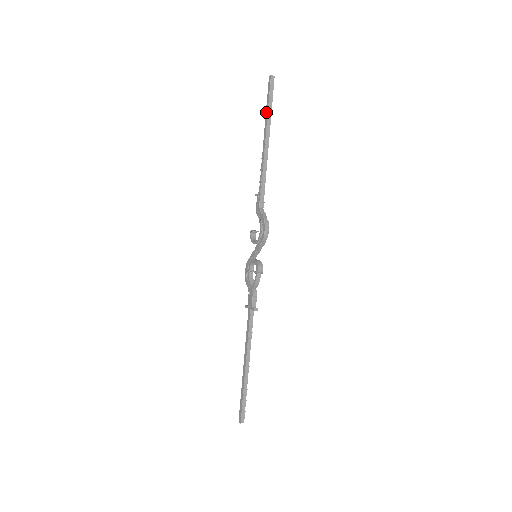
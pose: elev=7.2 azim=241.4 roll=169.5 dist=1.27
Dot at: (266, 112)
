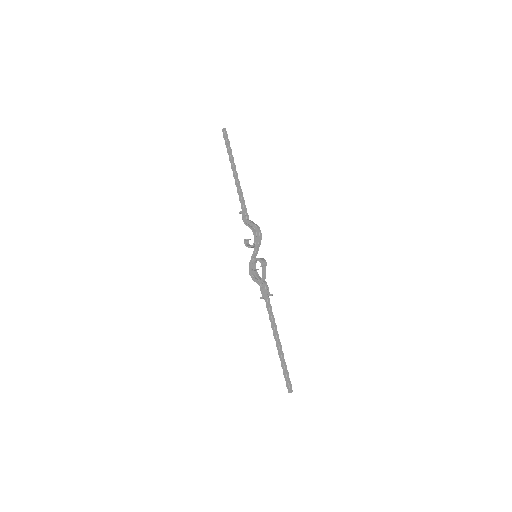
Dot at: (228, 153)
